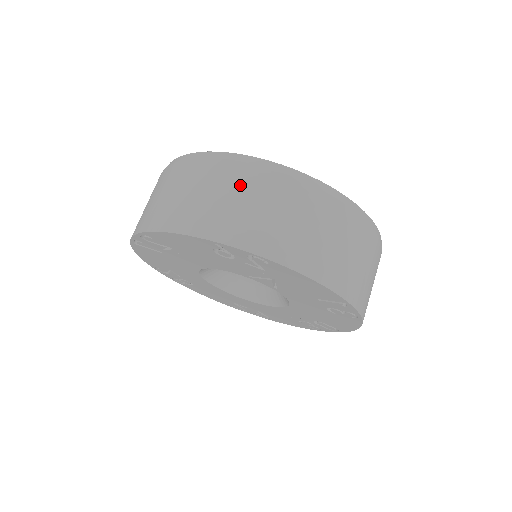
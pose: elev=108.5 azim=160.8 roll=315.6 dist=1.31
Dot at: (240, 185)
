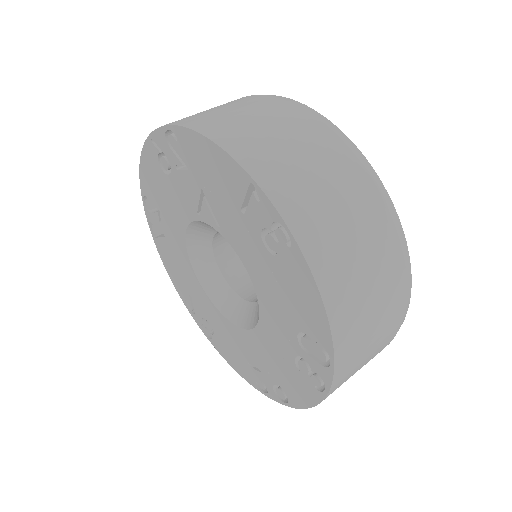
Dot at: occluded
